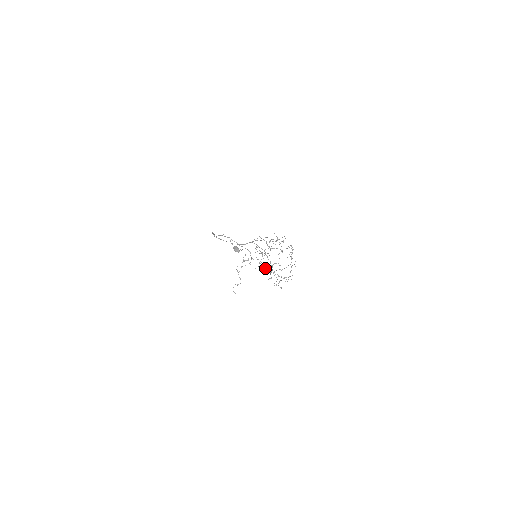
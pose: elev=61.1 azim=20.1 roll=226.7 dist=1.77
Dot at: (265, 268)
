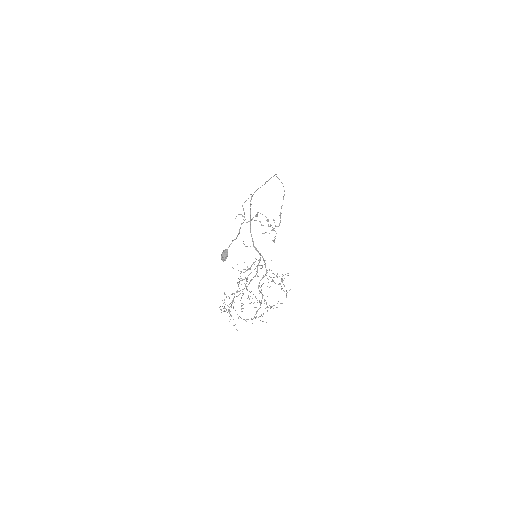
Dot at: (240, 280)
